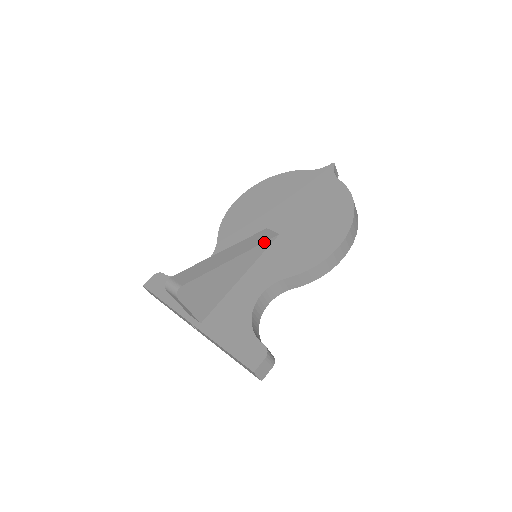
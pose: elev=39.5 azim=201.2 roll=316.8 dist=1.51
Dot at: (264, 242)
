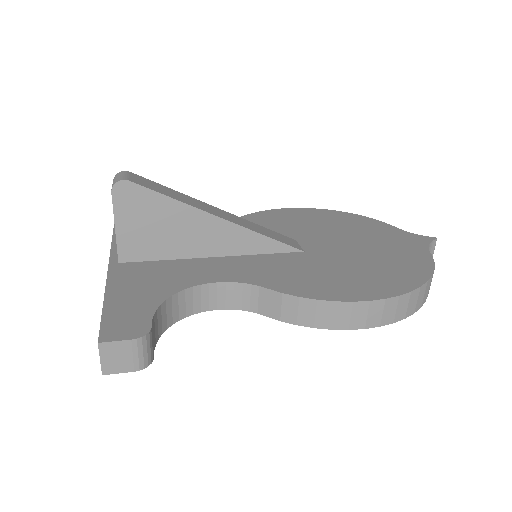
Dot at: (277, 240)
